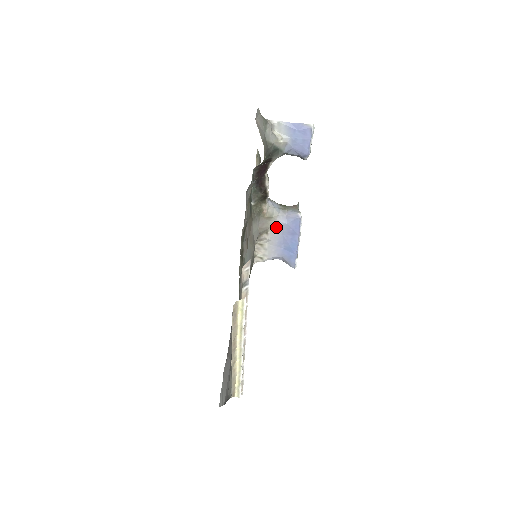
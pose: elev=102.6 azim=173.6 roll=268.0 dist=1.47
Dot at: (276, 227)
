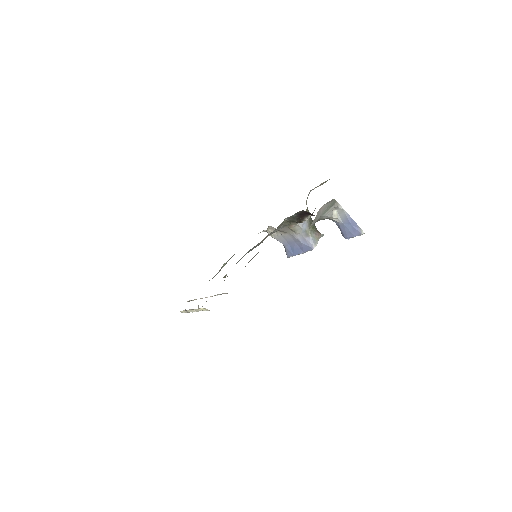
Dot at: (293, 236)
